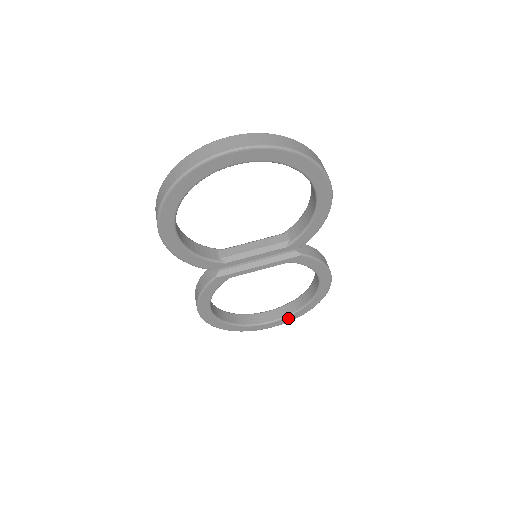
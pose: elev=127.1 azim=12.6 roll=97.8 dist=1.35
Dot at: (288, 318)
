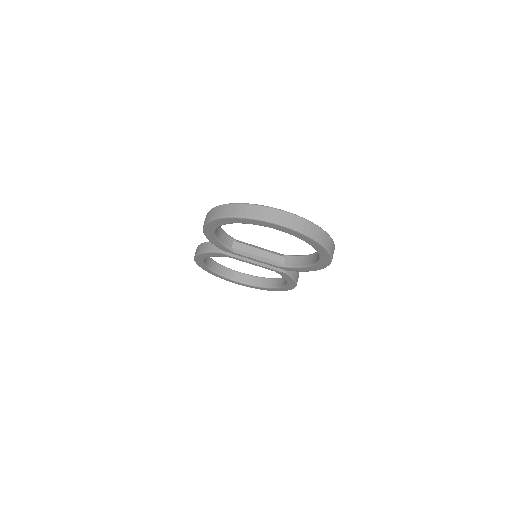
Dot at: (250, 286)
